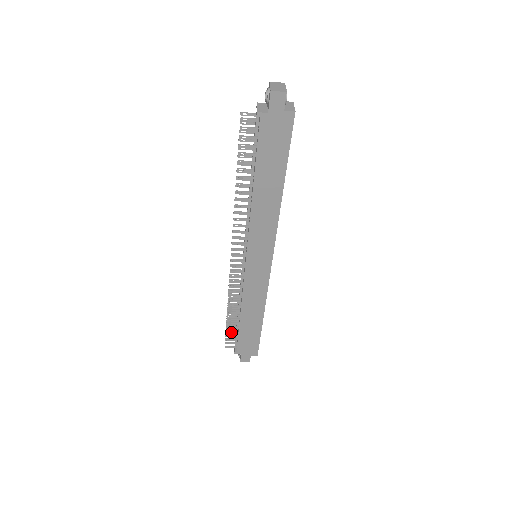
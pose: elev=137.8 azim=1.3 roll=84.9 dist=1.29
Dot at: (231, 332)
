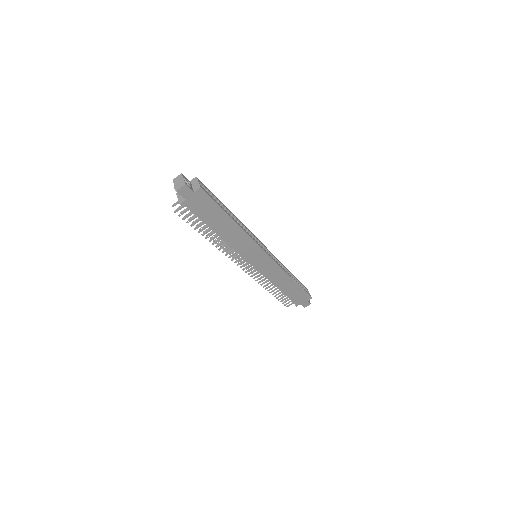
Dot at: occluded
